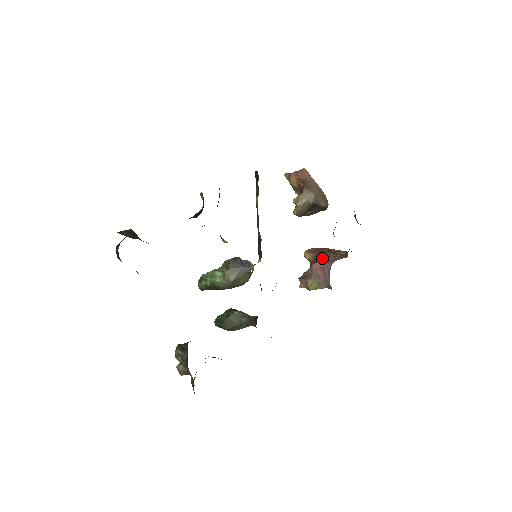
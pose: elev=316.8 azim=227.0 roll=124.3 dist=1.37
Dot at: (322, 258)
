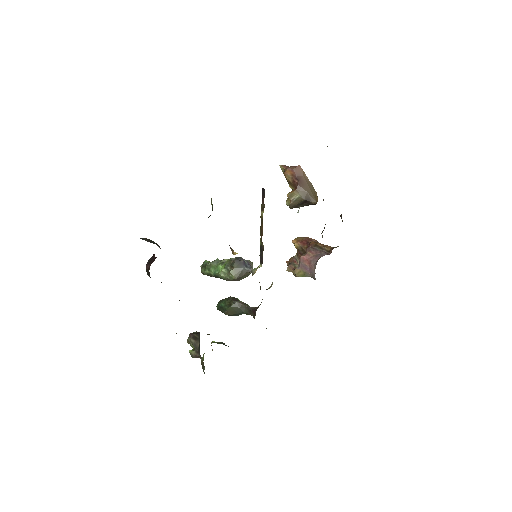
Dot at: (309, 252)
